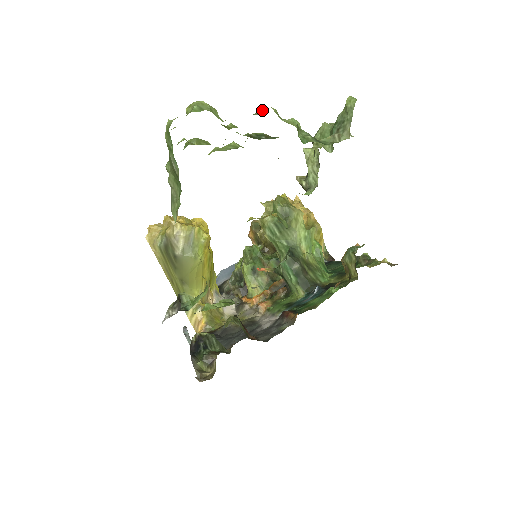
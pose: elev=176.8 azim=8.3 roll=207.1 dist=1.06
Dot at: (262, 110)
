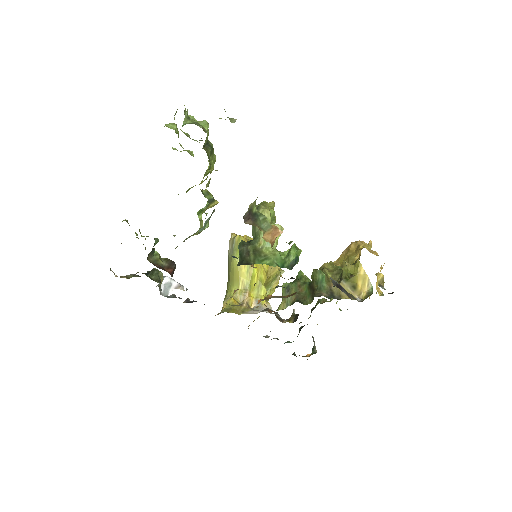
Dot at: occluded
